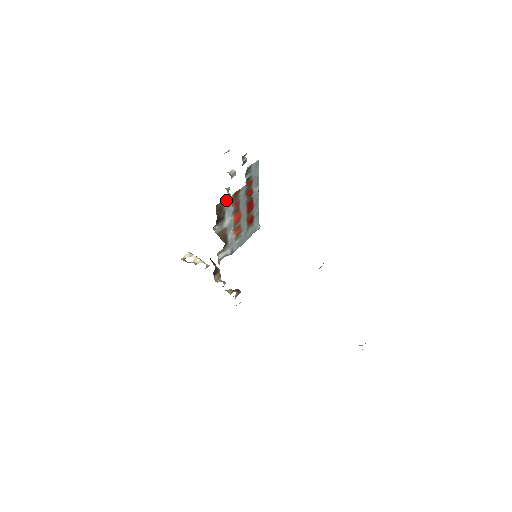
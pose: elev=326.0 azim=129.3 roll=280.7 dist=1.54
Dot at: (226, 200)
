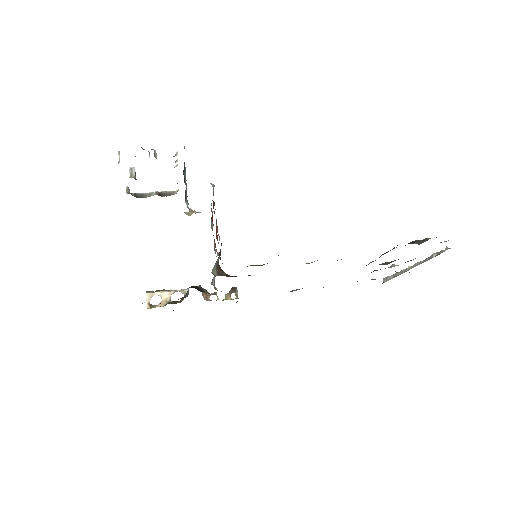
Dot at: occluded
